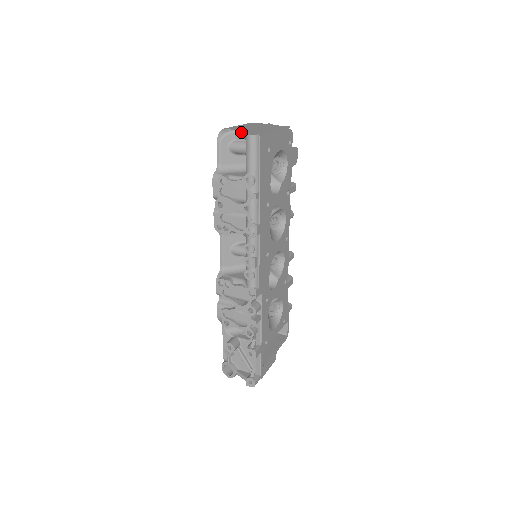
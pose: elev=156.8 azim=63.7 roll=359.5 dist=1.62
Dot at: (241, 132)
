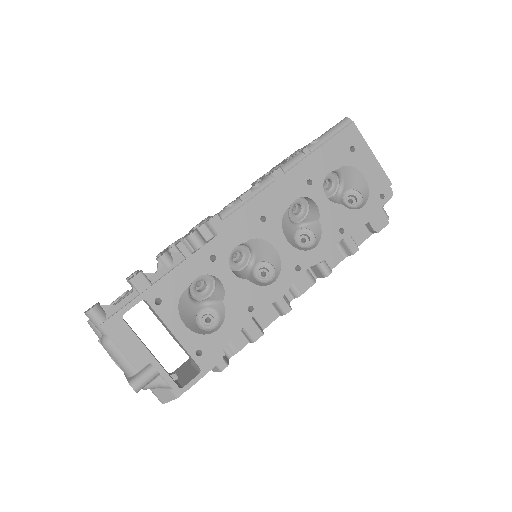
Dot at: occluded
